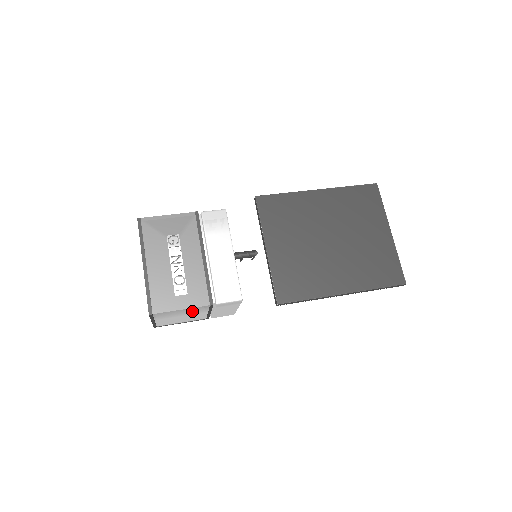
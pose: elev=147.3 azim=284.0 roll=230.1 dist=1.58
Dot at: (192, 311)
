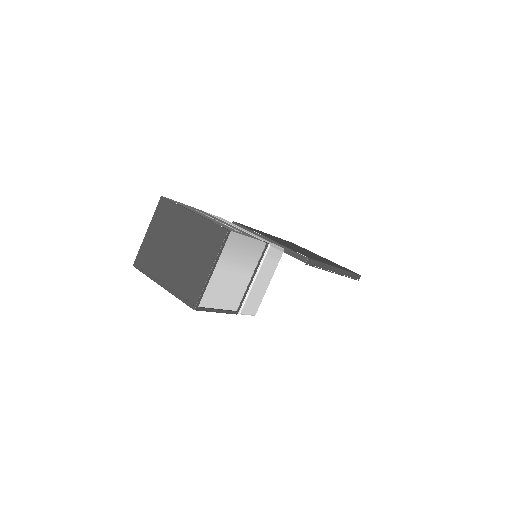
Dot at: (248, 257)
